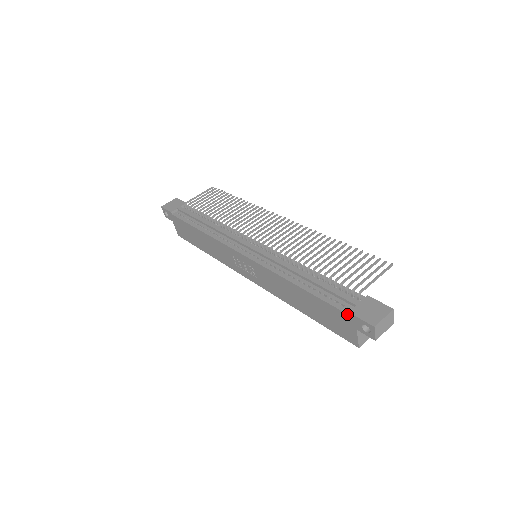
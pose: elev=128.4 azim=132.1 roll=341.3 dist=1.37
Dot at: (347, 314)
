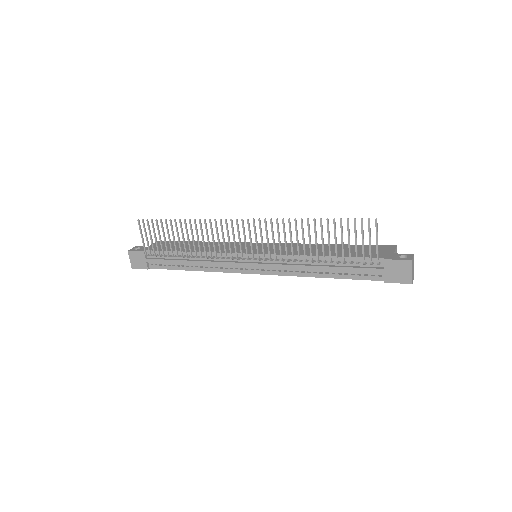
Dot at: occluded
